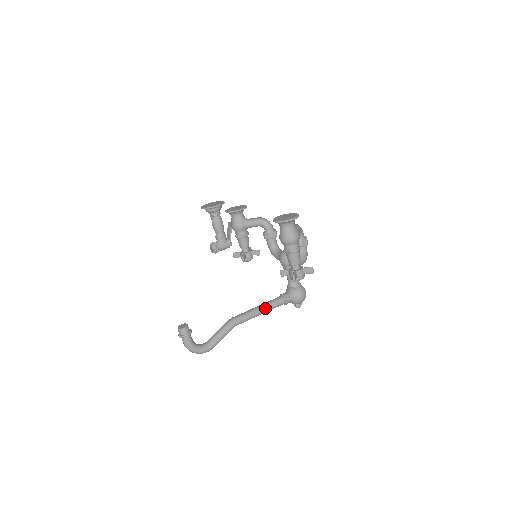
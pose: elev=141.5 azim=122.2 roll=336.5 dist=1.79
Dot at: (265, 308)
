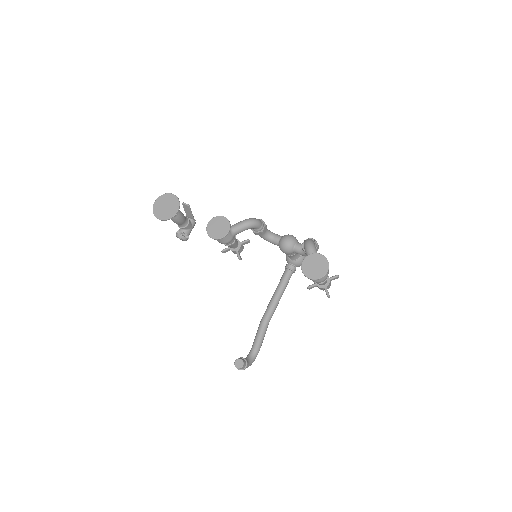
Dot at: (283, 292)
